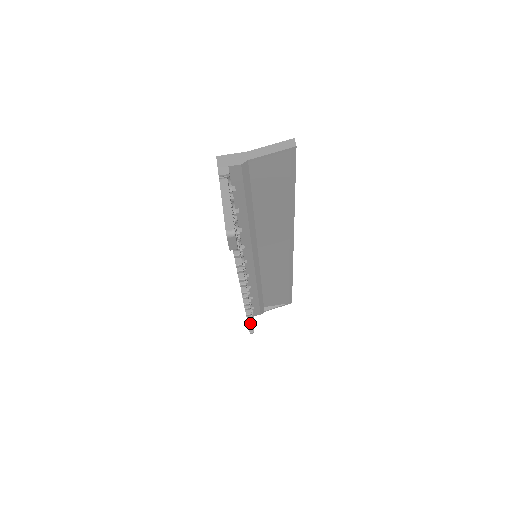
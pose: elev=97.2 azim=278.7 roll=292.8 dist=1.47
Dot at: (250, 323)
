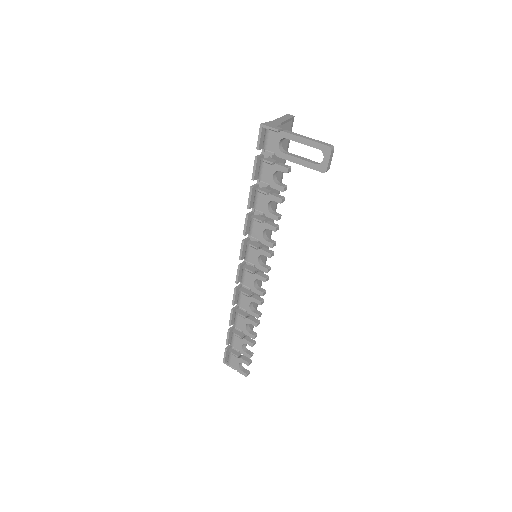
Dot at: (251, 354)
